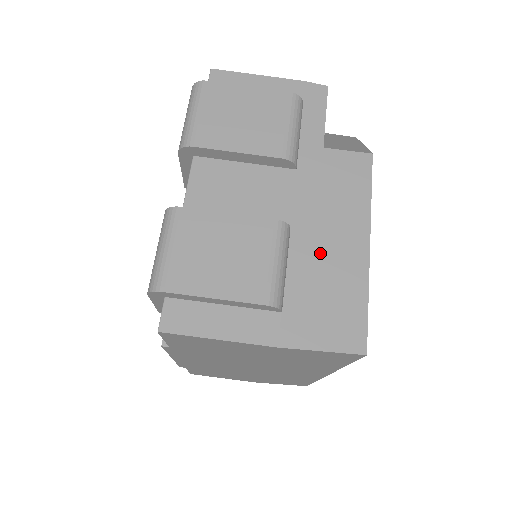
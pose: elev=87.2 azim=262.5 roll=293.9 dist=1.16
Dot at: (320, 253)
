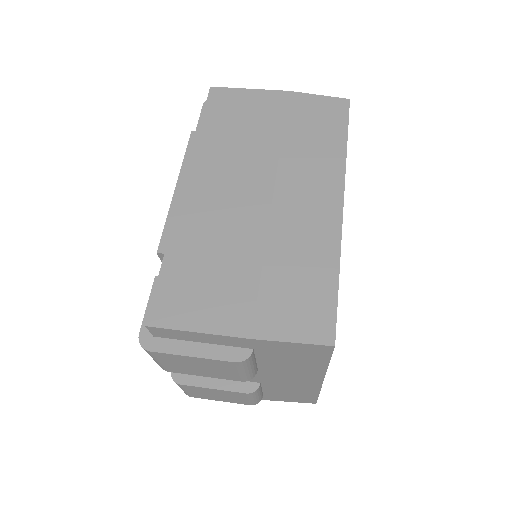
Dot at: occluded
